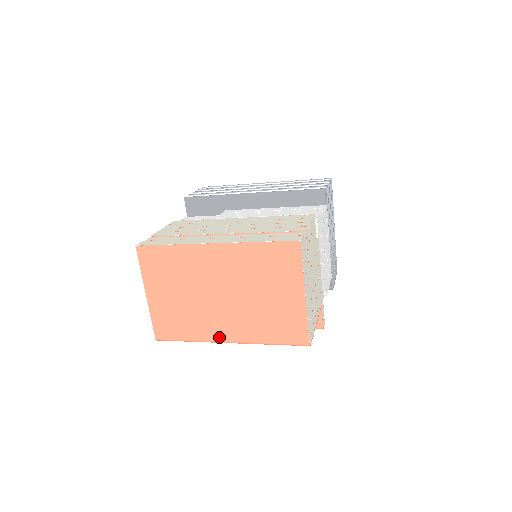
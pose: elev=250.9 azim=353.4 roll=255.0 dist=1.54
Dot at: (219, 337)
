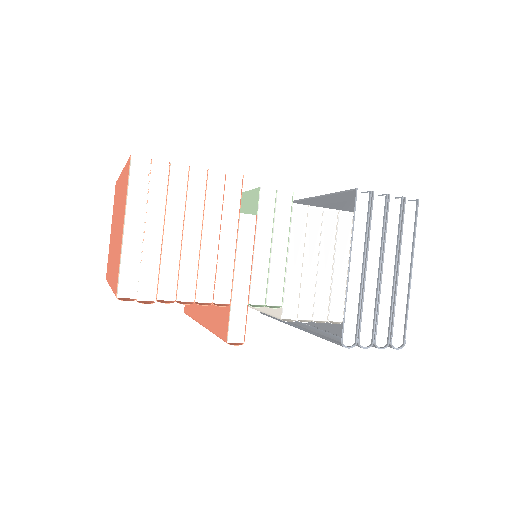
Dot at: (110, 279)
